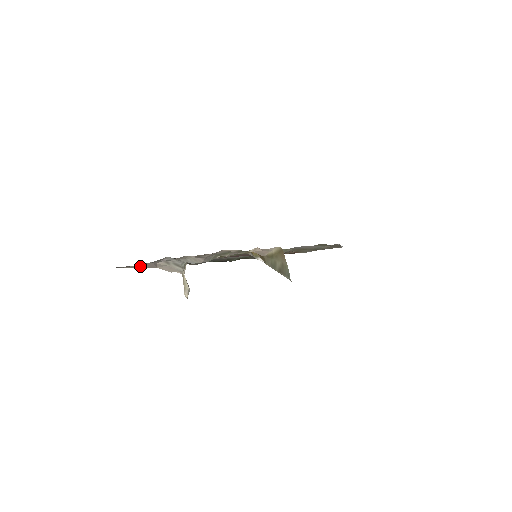
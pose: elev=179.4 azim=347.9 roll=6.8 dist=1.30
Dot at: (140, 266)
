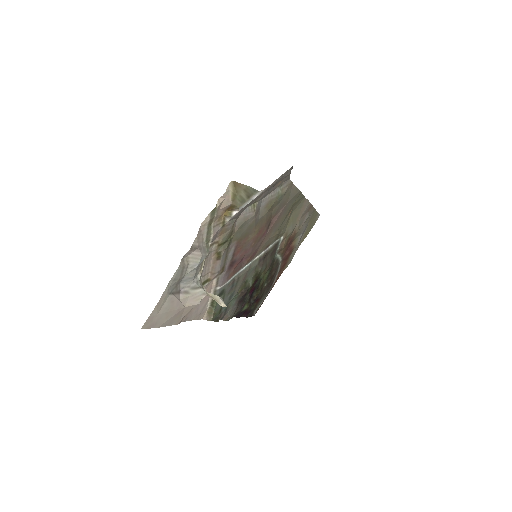
Dot at: (168, 308)
